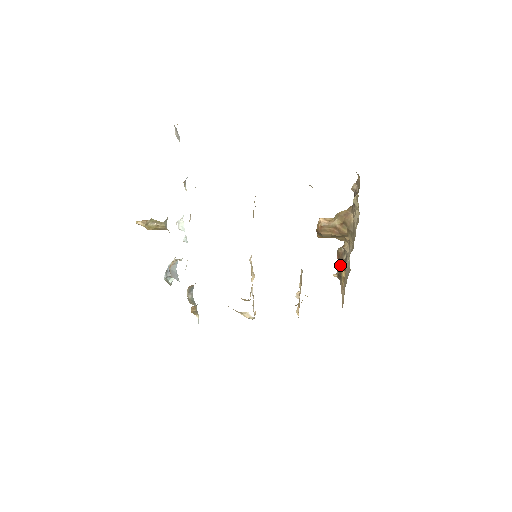
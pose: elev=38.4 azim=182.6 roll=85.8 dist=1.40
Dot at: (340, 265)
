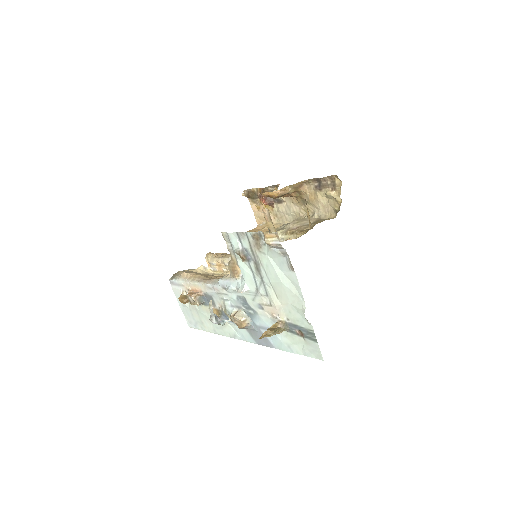
Dot at: (270, 204)
